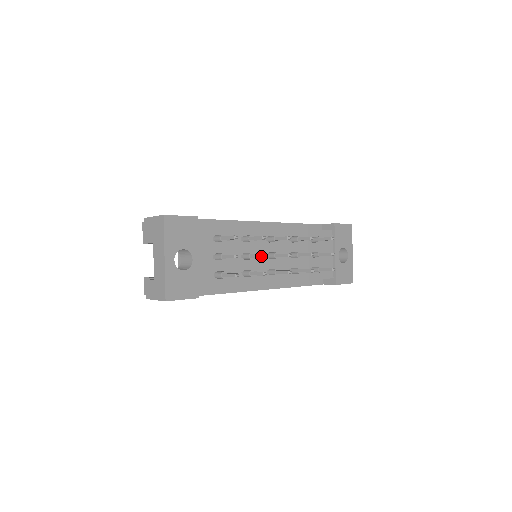
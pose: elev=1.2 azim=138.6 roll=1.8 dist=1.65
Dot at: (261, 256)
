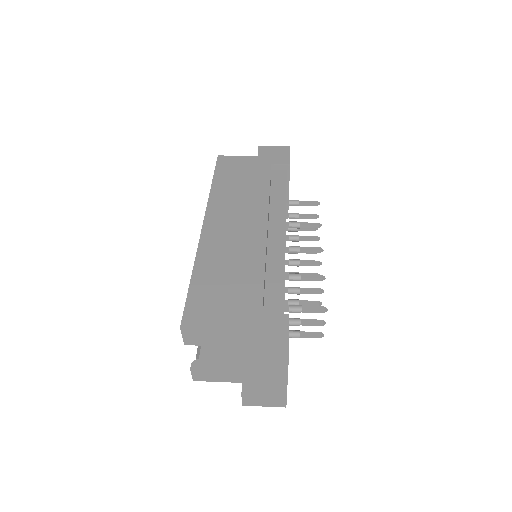
Dot at: (319, 293)
